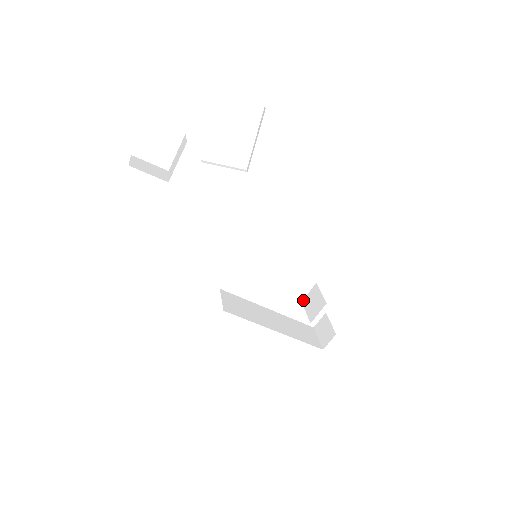
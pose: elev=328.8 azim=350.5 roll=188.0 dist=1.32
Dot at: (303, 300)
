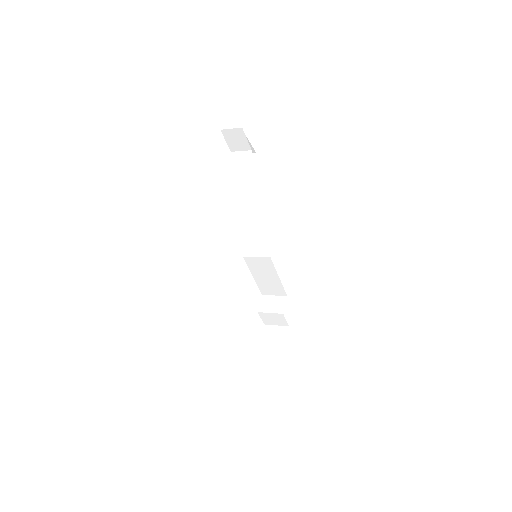
Dot at: (259, 310)
